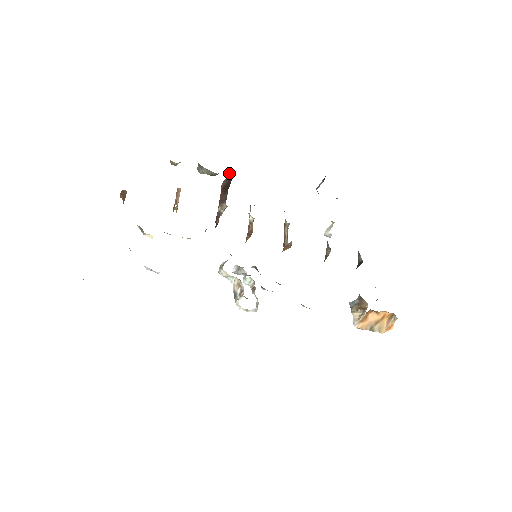
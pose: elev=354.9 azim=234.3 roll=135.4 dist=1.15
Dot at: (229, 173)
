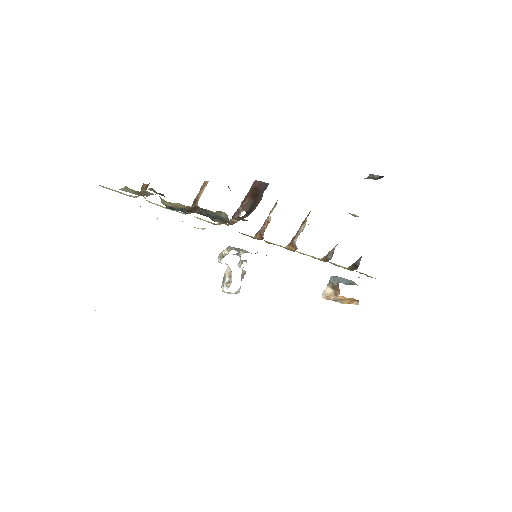
Dot at: (264, 182)
